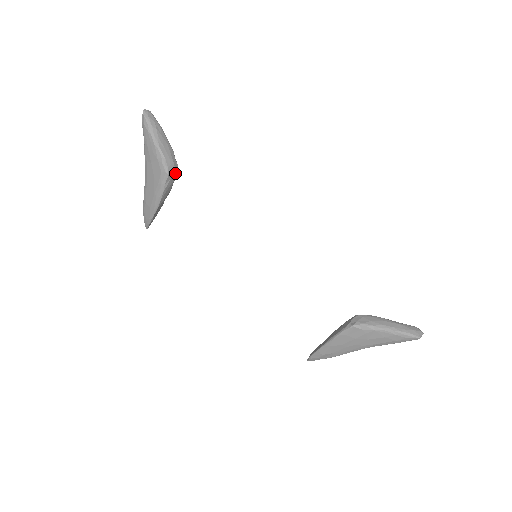
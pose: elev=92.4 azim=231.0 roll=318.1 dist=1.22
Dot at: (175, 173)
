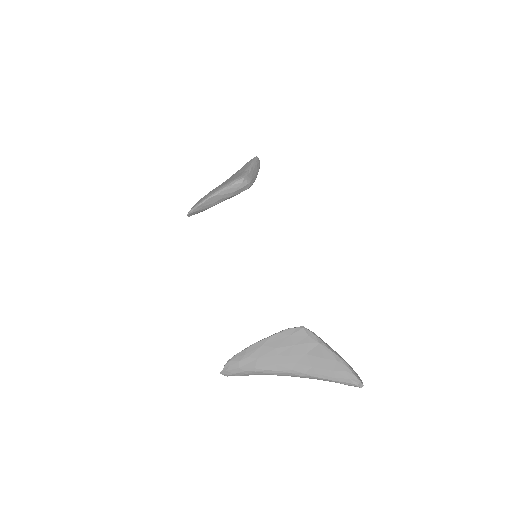
Dot at: (247, 184)
